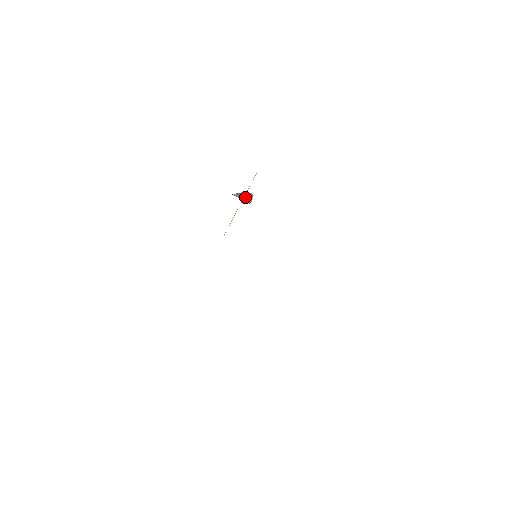
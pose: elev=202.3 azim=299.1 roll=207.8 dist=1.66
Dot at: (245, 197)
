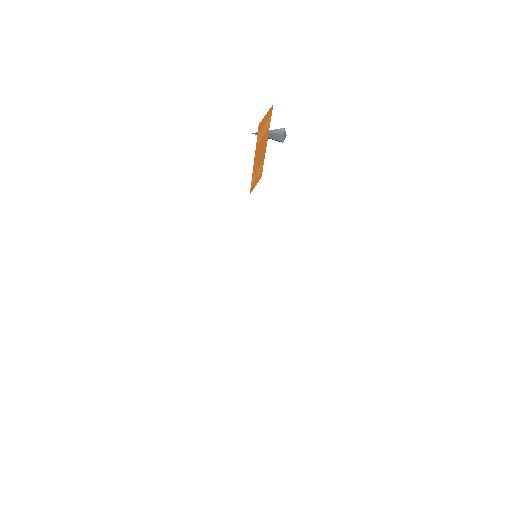
Dot at: (273, 136)
